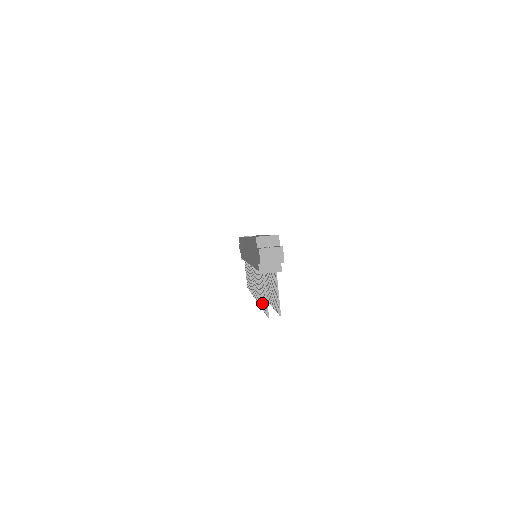
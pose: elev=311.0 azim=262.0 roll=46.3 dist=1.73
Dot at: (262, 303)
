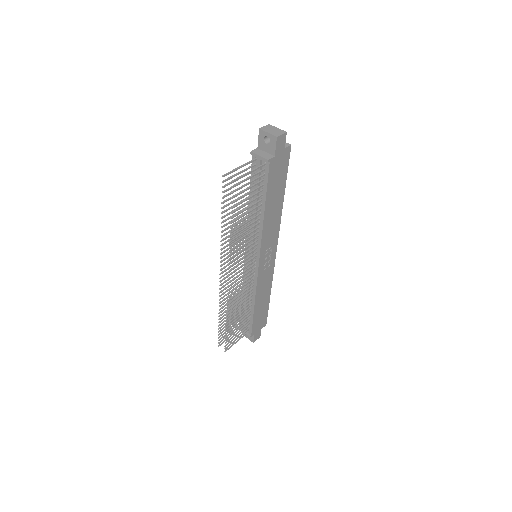
Dot at: (227, 204)
